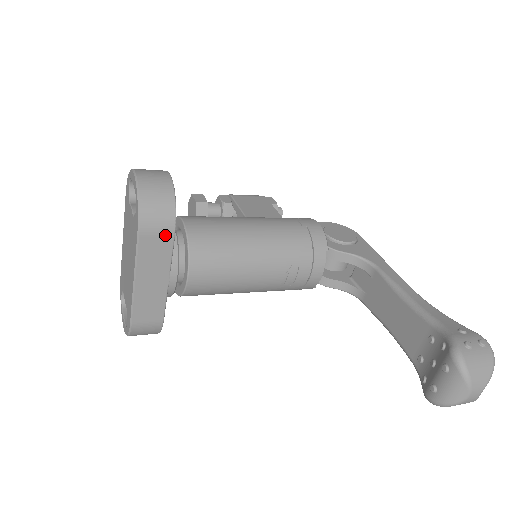
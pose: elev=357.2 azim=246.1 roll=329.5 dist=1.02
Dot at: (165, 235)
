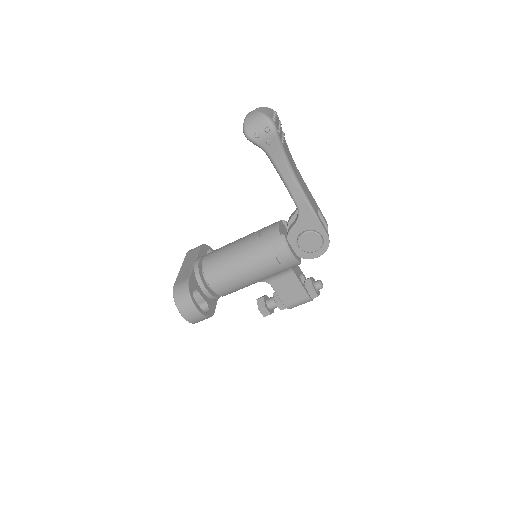
Dot at: (196, 249)
